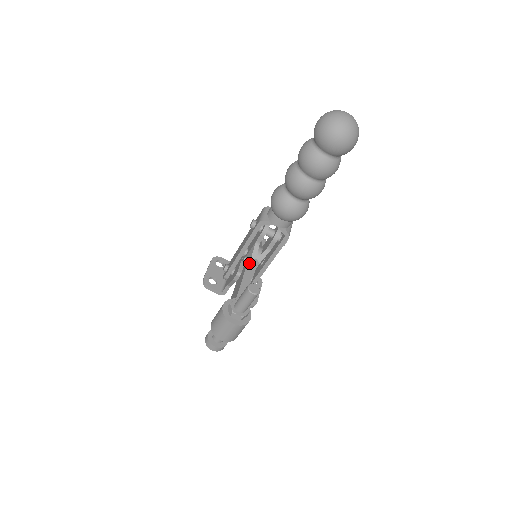
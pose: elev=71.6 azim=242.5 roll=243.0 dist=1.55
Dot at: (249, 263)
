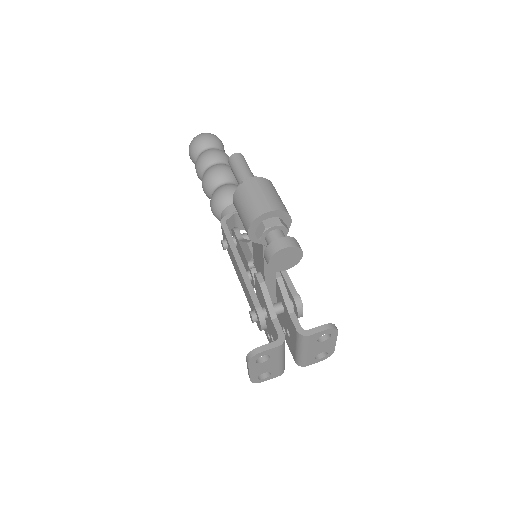
Dot at: (251, 250)
